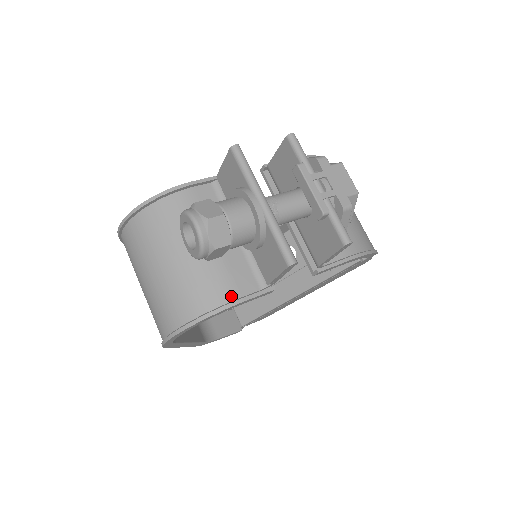
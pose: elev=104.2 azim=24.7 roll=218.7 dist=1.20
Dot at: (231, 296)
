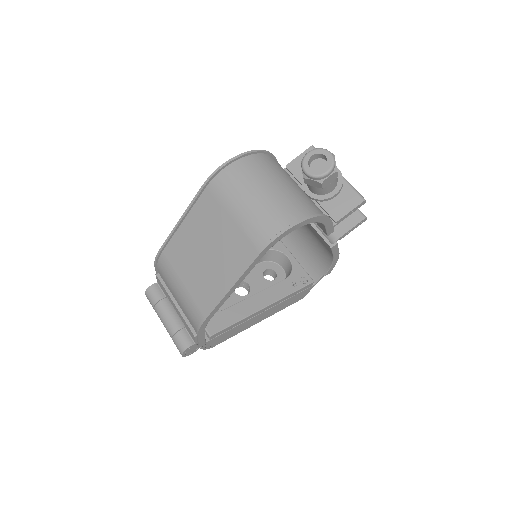
Dot at: occluded
